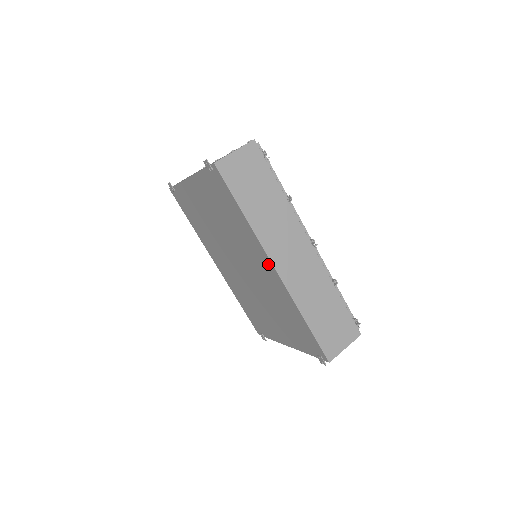
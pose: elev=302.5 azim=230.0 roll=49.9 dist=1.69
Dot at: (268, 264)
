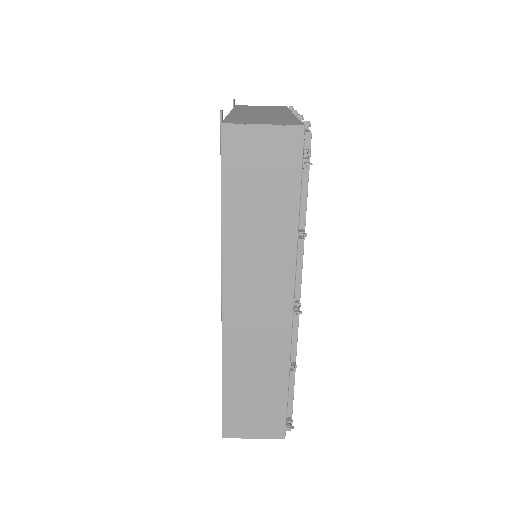
Dot at: occluded
